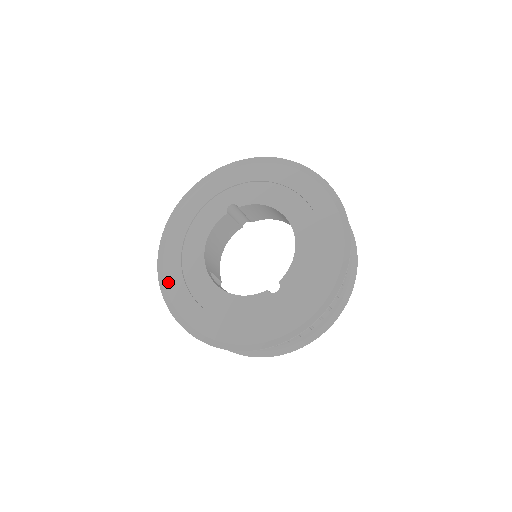
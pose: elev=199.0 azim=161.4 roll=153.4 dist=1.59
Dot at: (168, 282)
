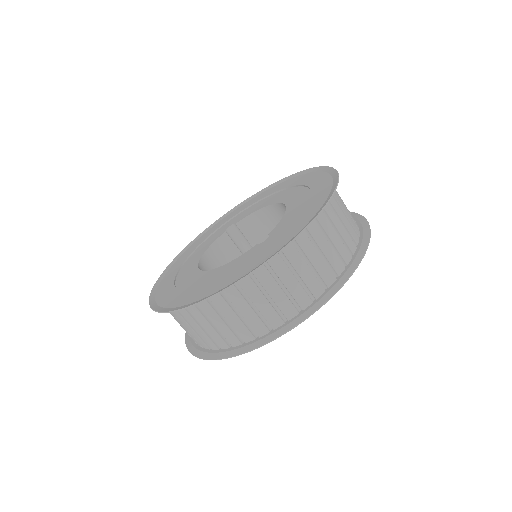
Dot at: (158, 294)
